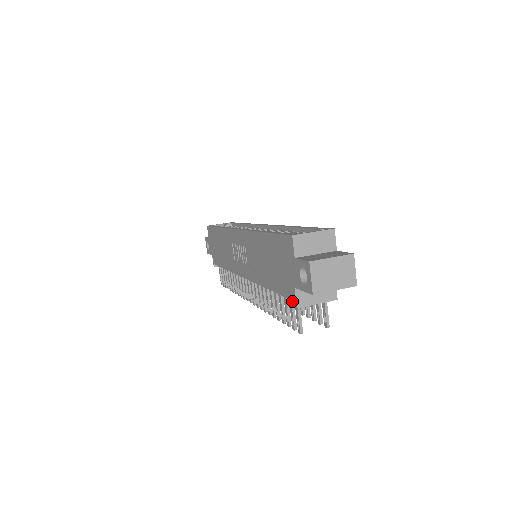
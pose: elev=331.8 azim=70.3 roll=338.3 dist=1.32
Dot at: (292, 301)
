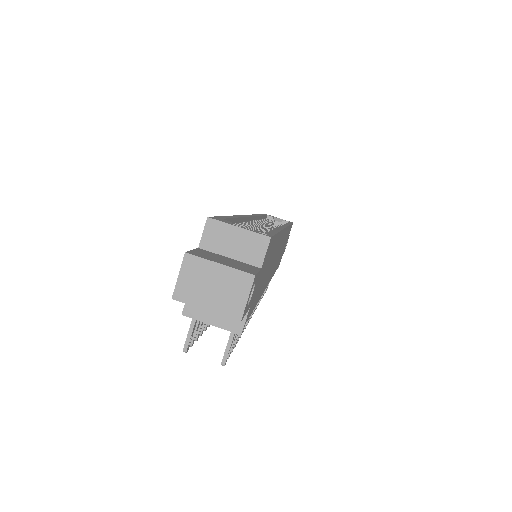
Dot at: occluded
